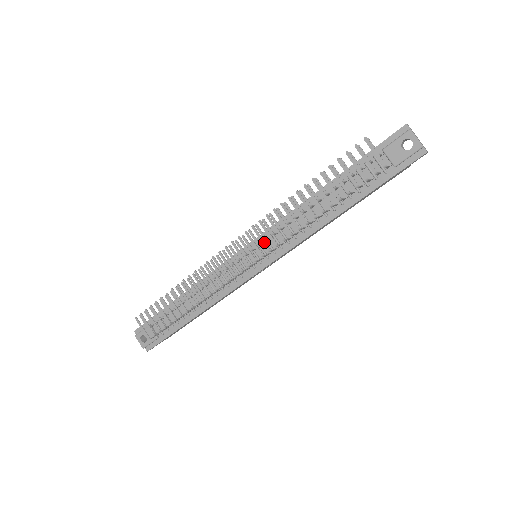
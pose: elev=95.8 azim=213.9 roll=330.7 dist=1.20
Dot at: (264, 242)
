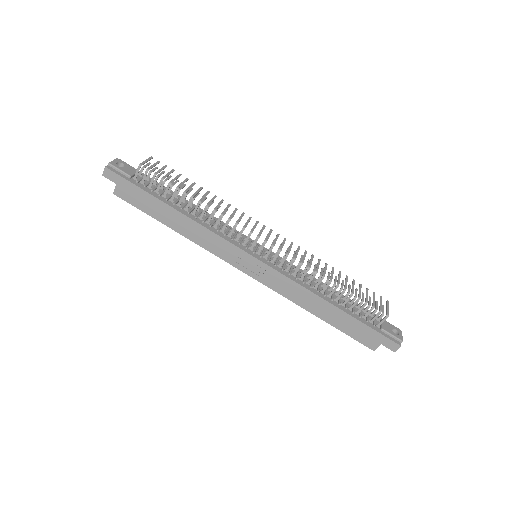
Dot at: (290, 250)
